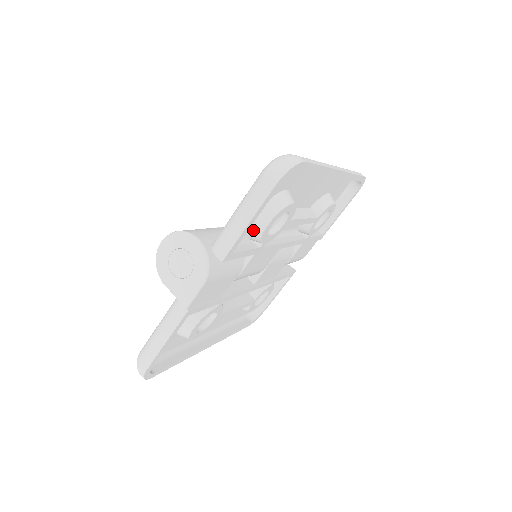
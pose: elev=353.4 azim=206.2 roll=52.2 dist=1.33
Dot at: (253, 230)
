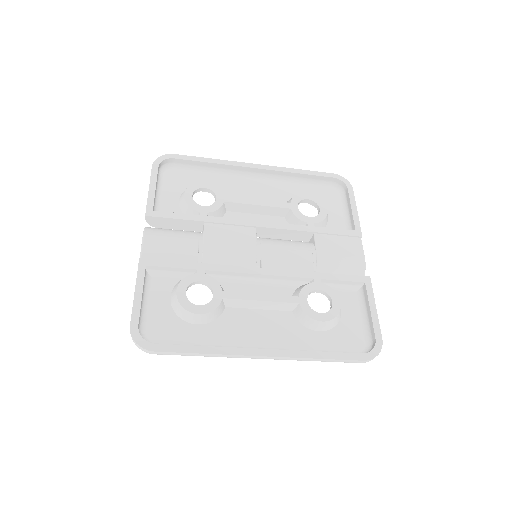
Dot at: (183, 208)
